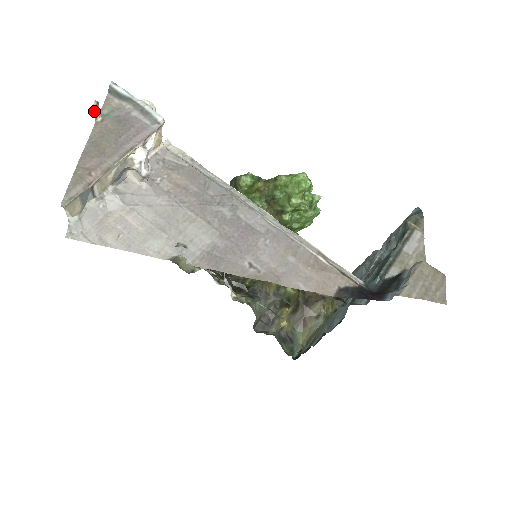
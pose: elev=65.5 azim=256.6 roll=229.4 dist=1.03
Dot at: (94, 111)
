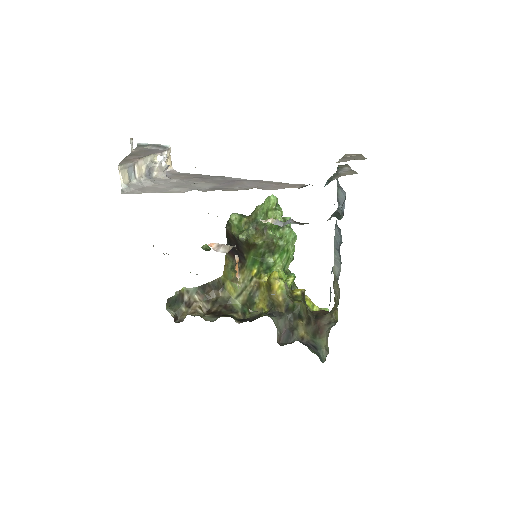
Dot at: (131, 143)
